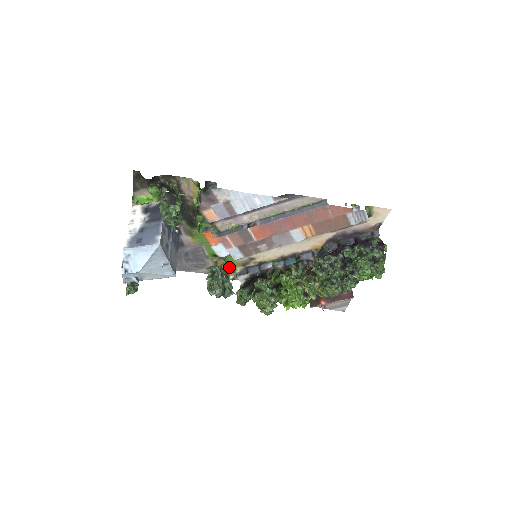
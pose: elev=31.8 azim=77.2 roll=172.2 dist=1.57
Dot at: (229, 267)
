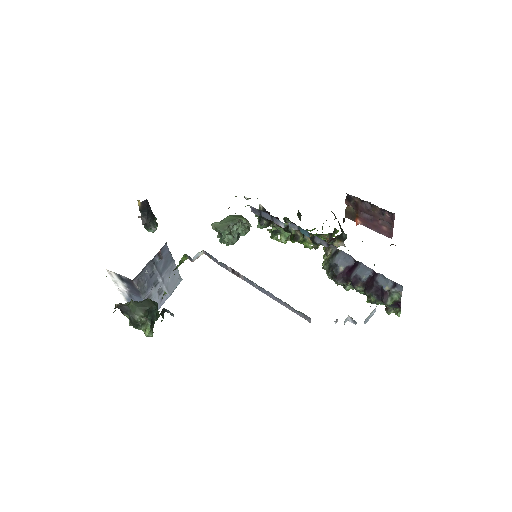
Dot at: occluded
